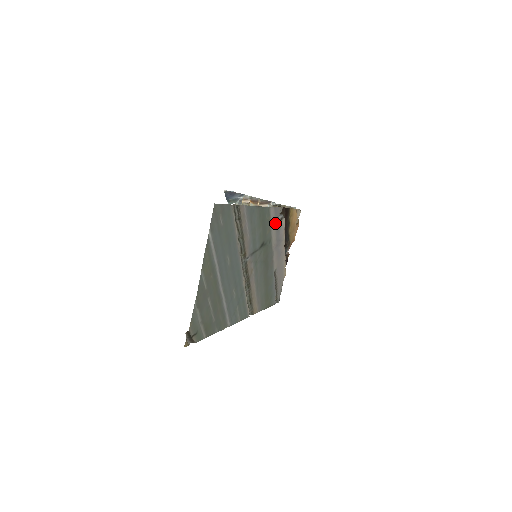
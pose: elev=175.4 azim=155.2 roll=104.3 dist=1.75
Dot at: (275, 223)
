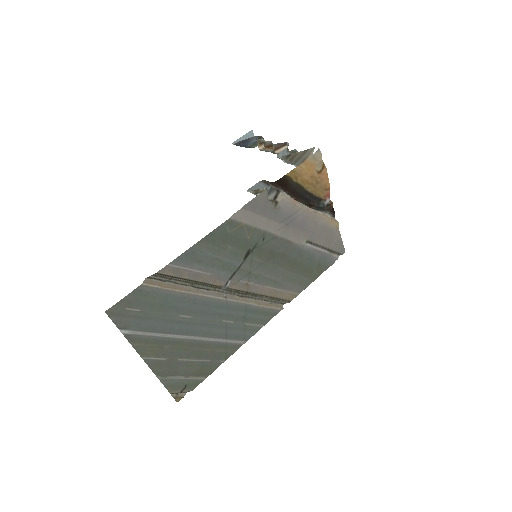
Dot at: (262, 214)
